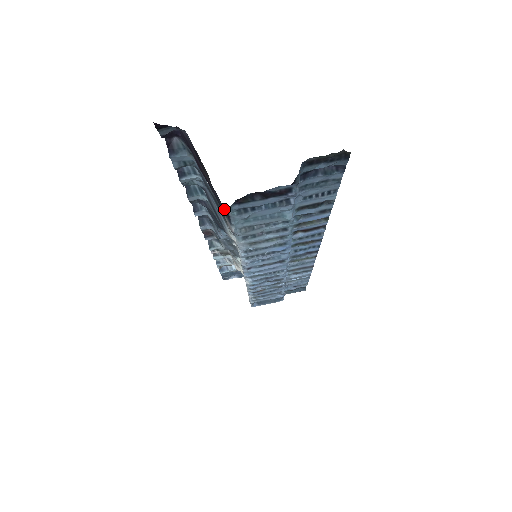
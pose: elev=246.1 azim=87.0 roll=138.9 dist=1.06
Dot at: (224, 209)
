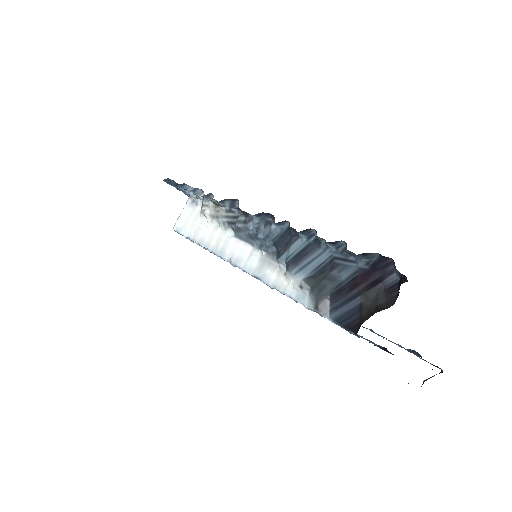
Dot at: (352, 326)
